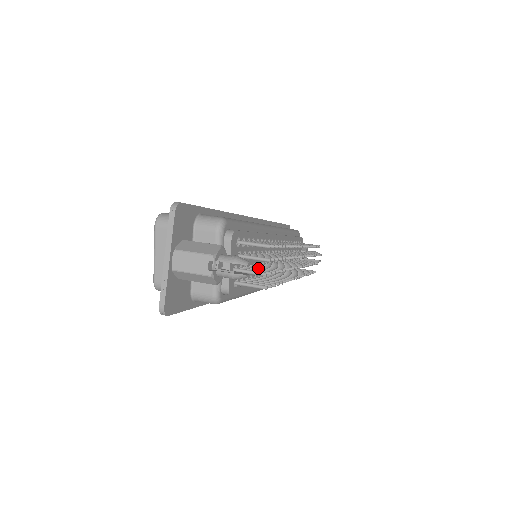
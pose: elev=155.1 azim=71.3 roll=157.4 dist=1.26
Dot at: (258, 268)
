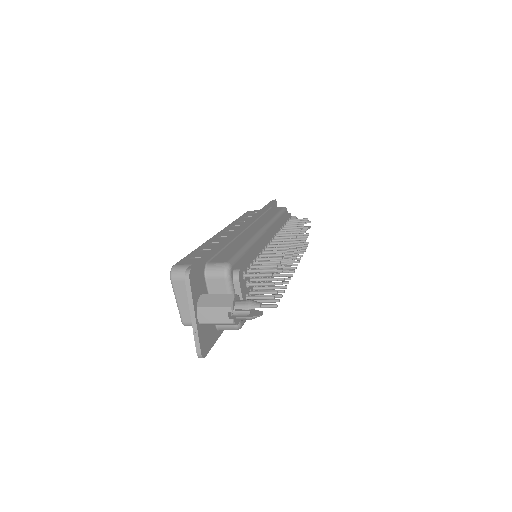
Dot at: (265, 286)
